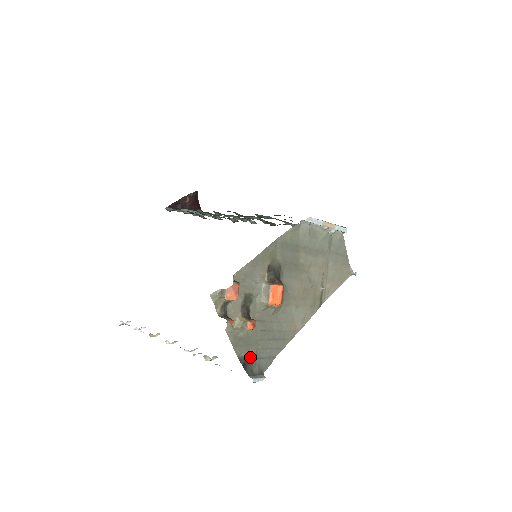
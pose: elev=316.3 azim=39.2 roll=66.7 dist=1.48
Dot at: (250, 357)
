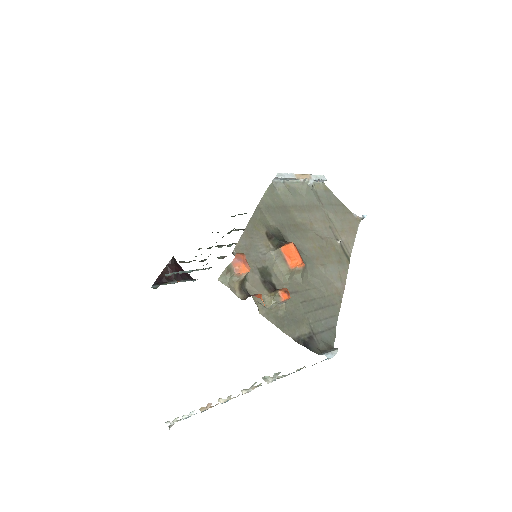
Dot at: (307, 335)
